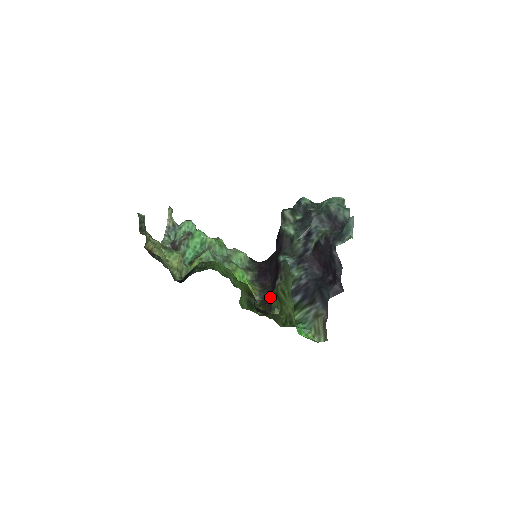
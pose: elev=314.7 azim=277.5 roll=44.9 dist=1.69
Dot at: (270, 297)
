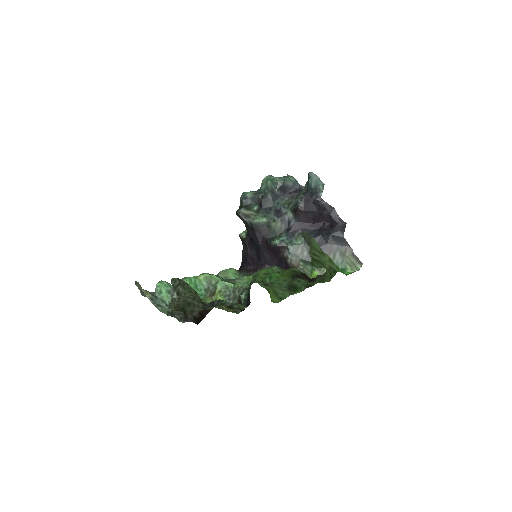
Dot at: (312, 264)
